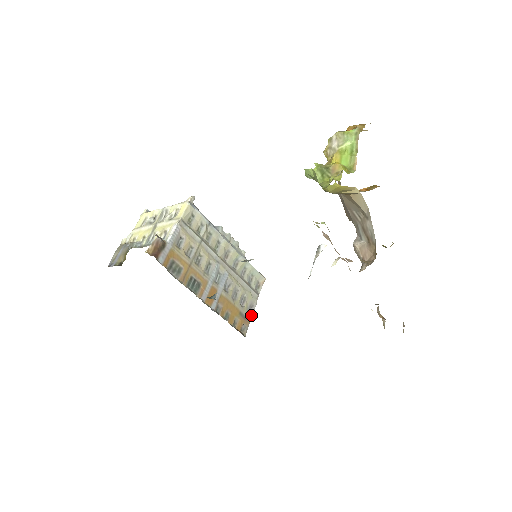
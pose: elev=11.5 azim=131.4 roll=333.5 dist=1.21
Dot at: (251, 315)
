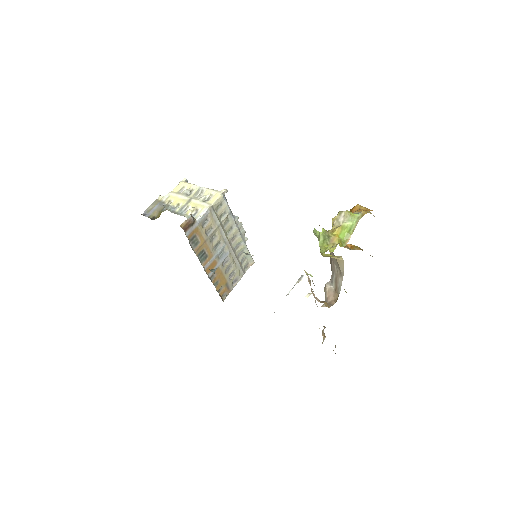
Dot at: (233, 287)
